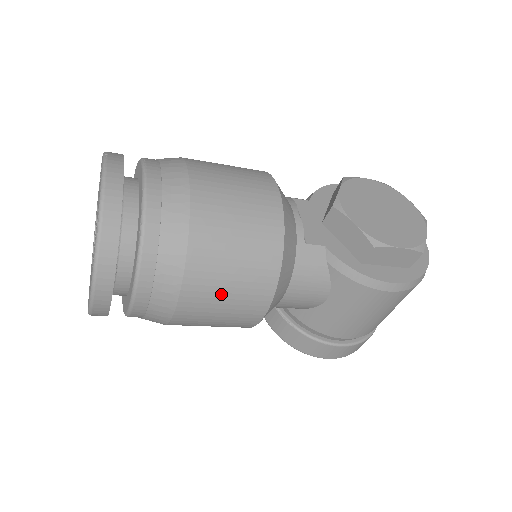
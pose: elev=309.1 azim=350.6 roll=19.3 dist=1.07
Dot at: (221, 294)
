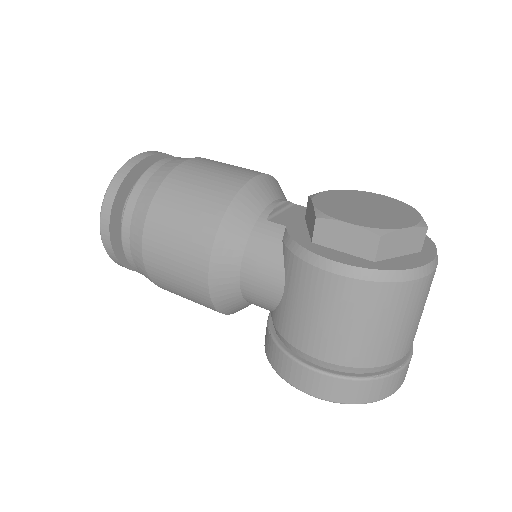
Dot at: (171, 236)
